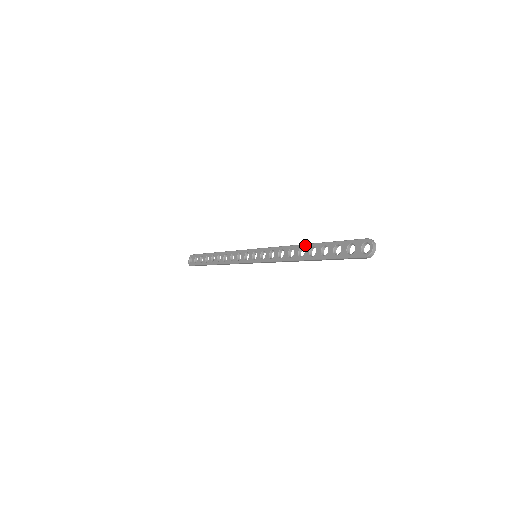
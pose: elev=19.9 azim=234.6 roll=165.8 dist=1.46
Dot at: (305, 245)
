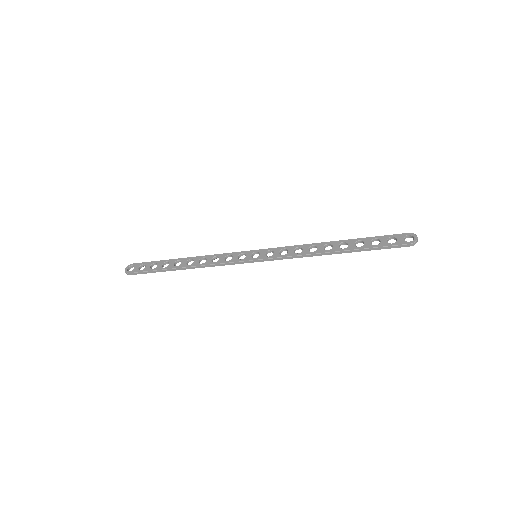
Dot at: (333, 241)
